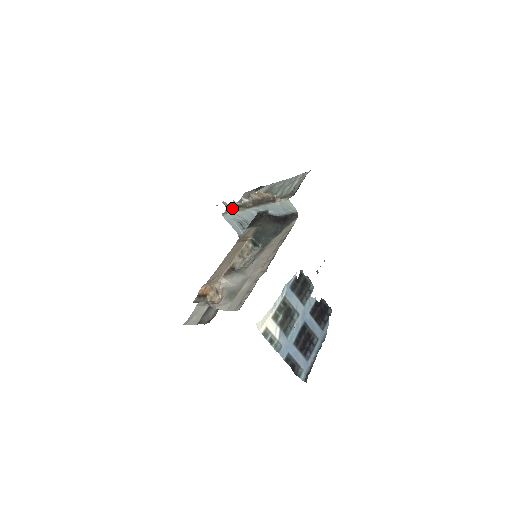
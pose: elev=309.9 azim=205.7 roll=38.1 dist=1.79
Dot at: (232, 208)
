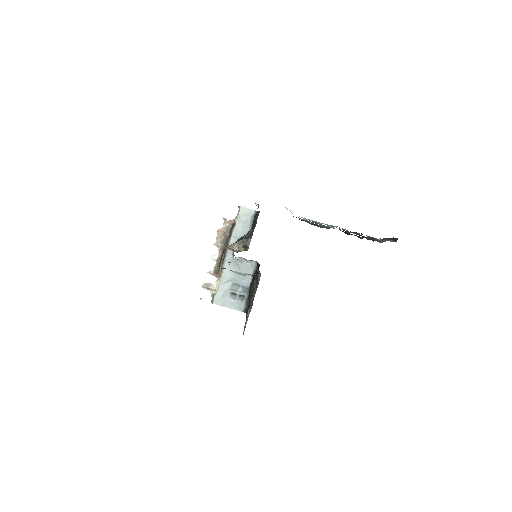
Dot at: (213, 283)
